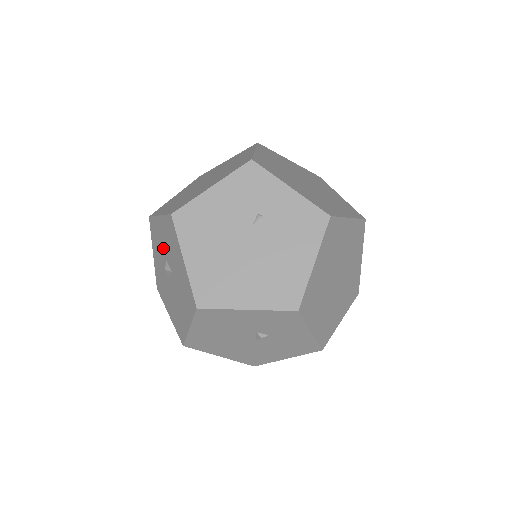
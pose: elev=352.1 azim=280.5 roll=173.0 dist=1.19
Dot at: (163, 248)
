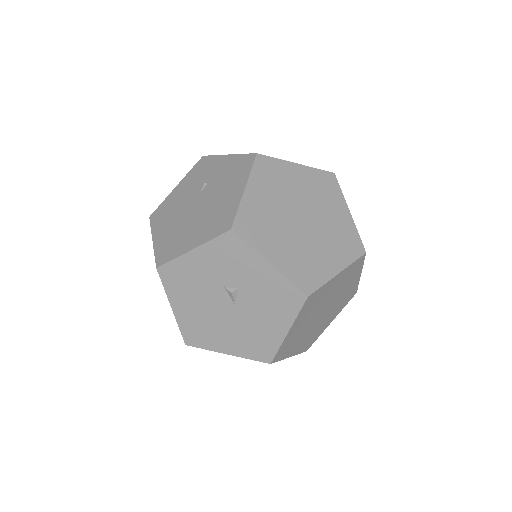
Dot at: occluded
